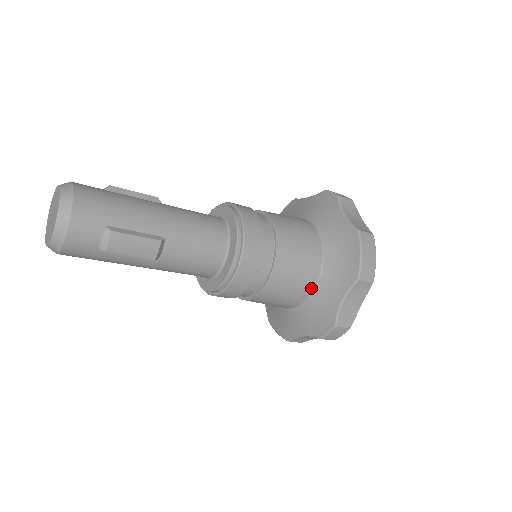
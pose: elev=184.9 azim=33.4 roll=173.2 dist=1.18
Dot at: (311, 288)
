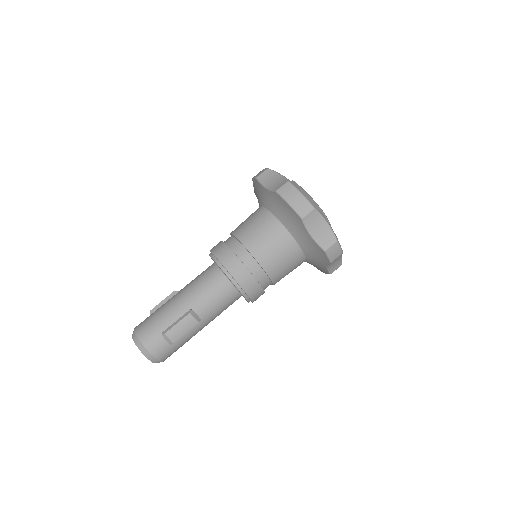
Dot at: (294, 244)
